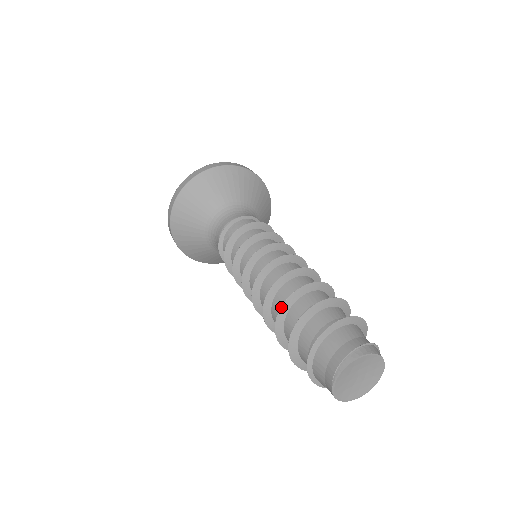
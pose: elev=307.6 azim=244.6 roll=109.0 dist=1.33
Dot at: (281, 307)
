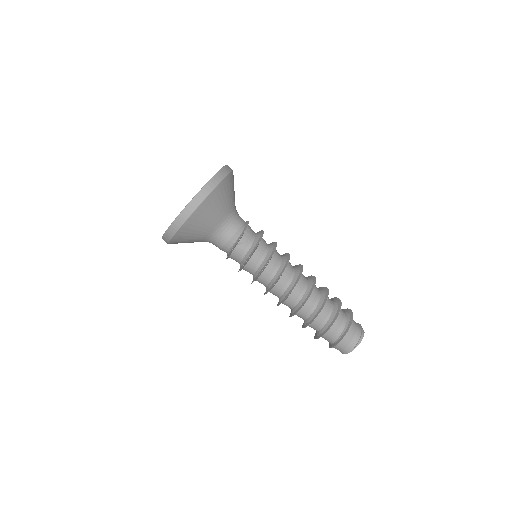
Dot at: occluded
